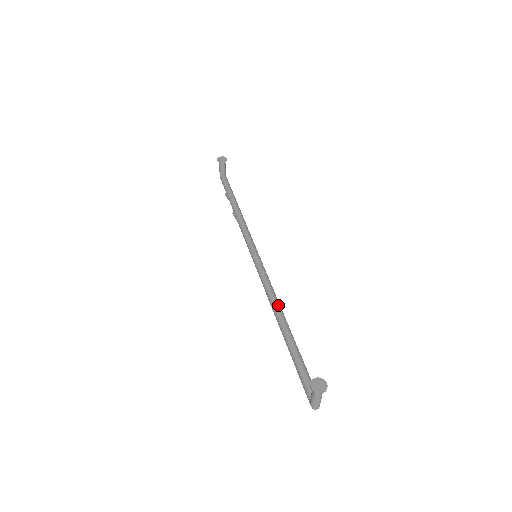
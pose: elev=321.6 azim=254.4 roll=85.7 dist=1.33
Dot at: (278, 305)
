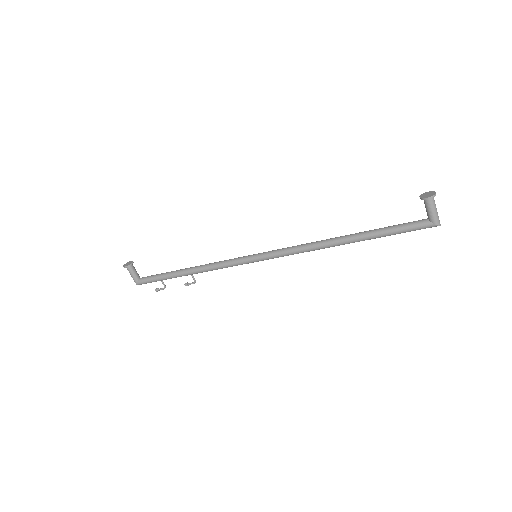
Dot at: (322, 240)
